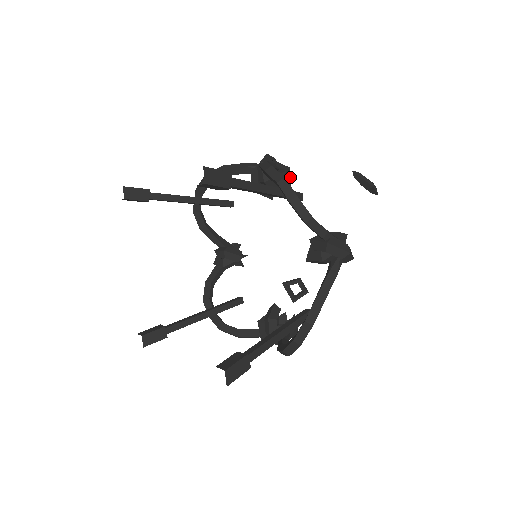
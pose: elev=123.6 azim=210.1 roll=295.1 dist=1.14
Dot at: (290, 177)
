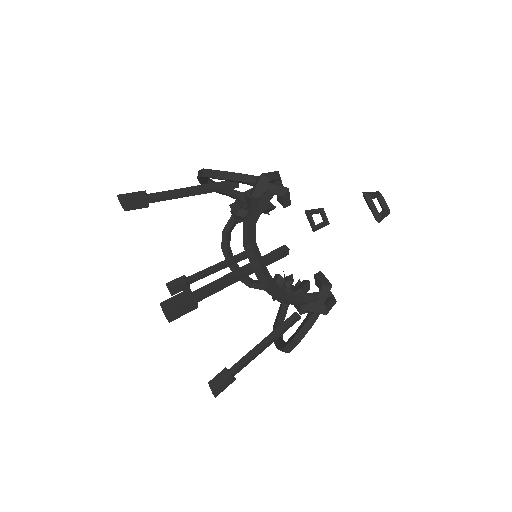
Dot at: (289, 196)
